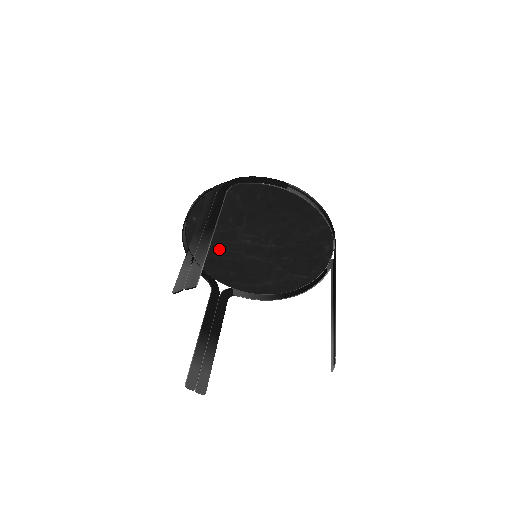
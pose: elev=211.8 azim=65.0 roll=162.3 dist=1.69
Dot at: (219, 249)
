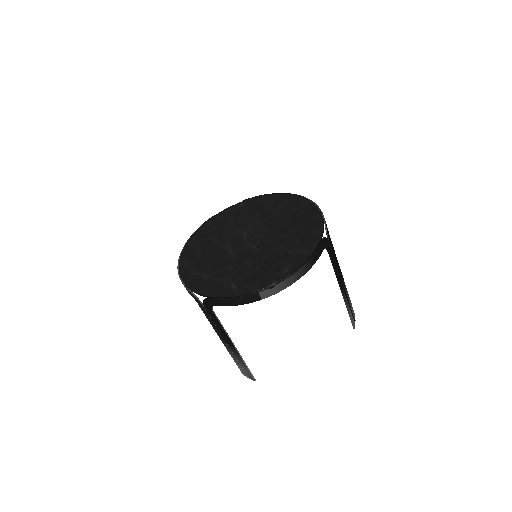
Dot at: occluded
